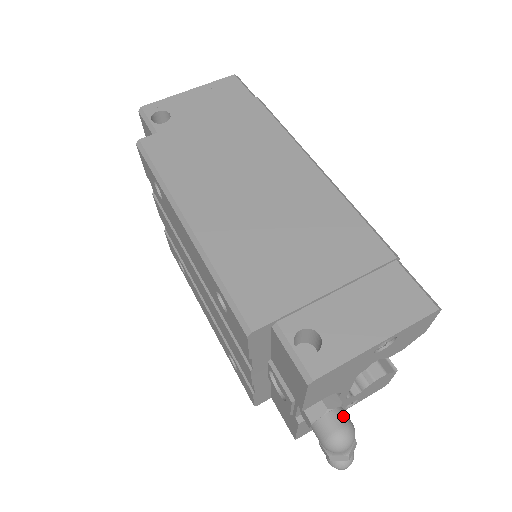
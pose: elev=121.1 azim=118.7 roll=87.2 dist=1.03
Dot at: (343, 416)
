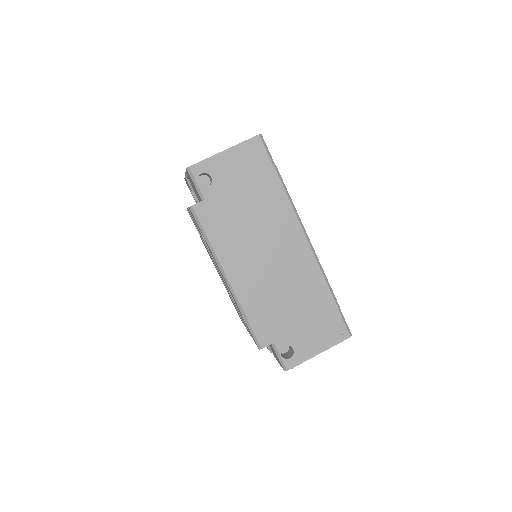
Dot at: occluded
